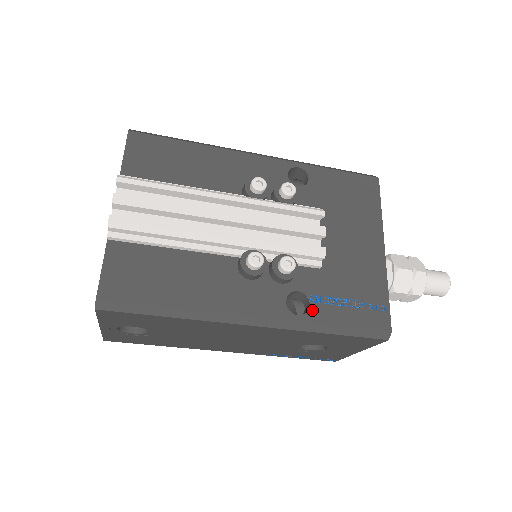
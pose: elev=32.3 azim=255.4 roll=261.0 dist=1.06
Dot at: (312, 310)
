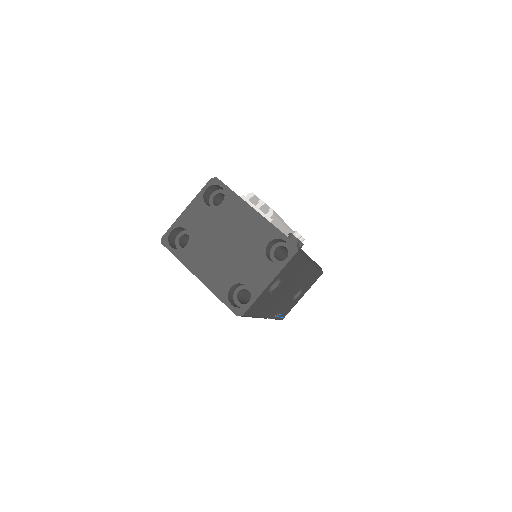
Dot at: occluded
